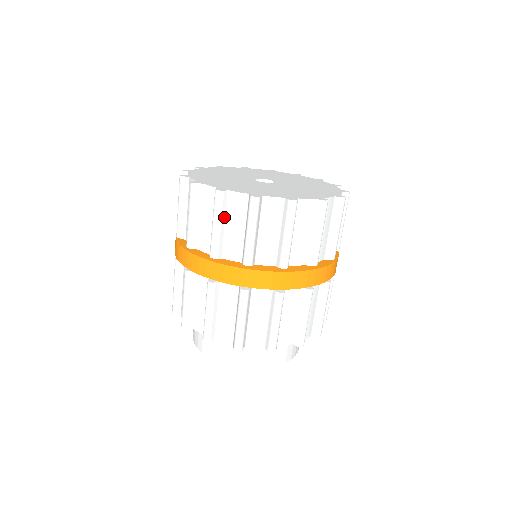
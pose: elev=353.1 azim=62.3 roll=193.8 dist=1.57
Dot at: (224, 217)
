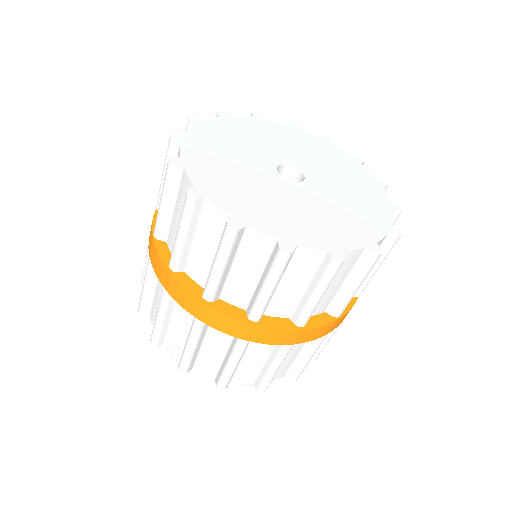
Dot at: (194, 228)
